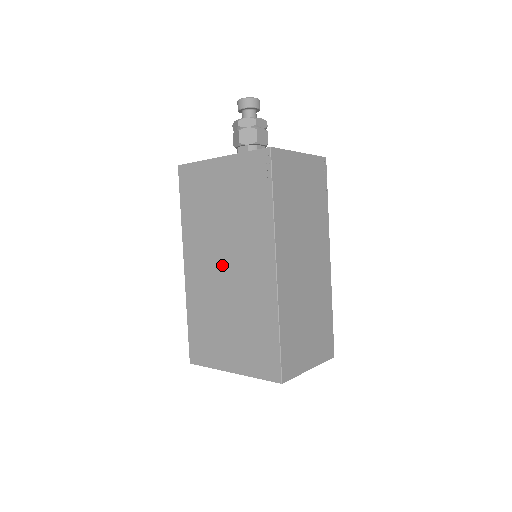
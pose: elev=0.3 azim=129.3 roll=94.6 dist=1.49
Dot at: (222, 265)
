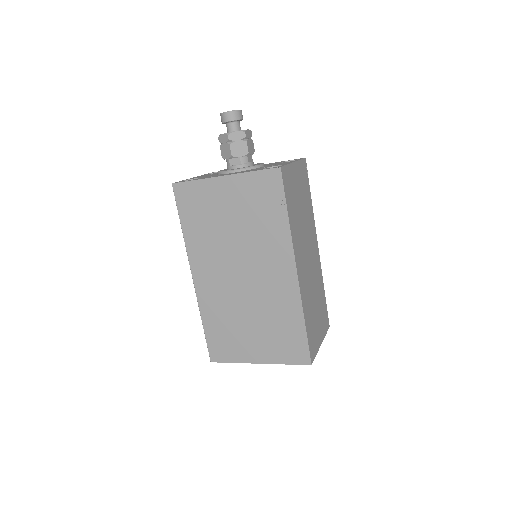
Dot at: (237, 274)
